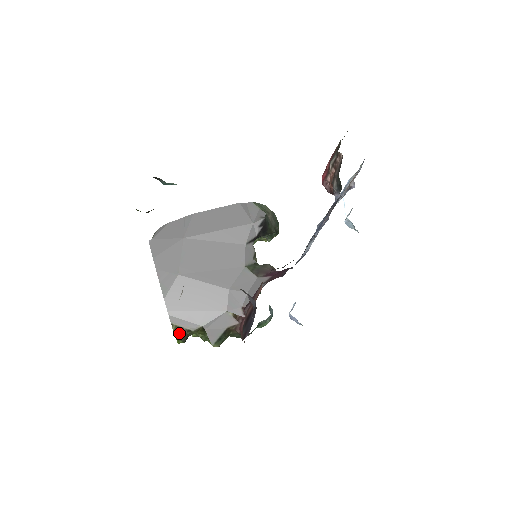
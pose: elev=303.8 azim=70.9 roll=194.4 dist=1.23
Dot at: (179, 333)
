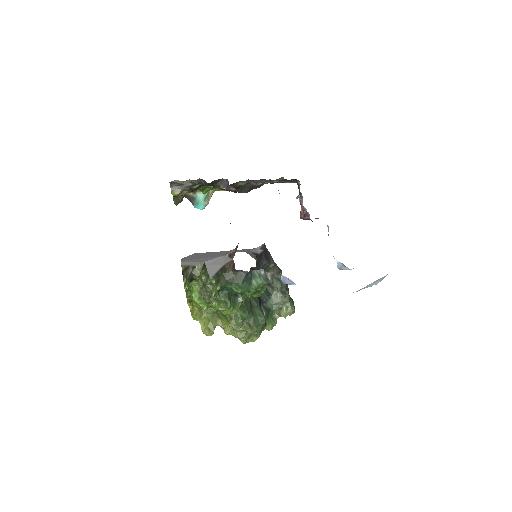
Dot at: (186, 272)
